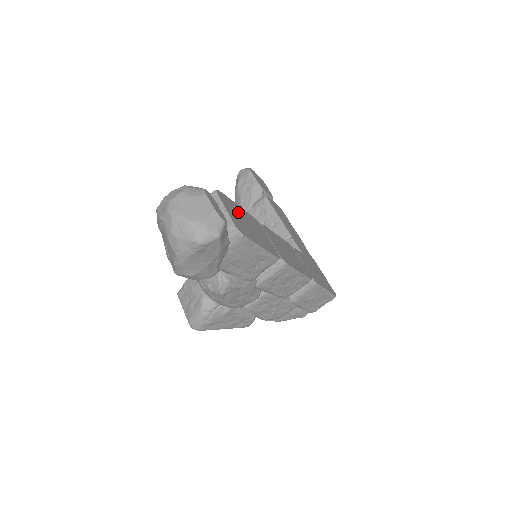
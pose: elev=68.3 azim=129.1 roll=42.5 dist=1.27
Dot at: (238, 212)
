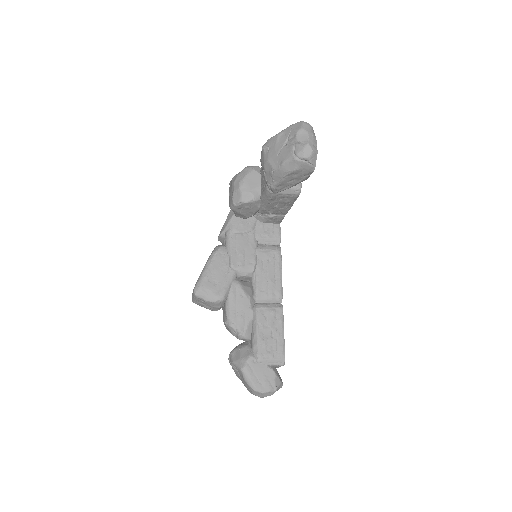
Dot at: occluded
